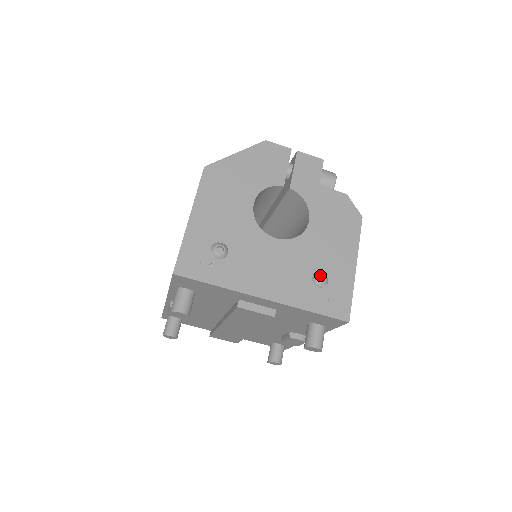
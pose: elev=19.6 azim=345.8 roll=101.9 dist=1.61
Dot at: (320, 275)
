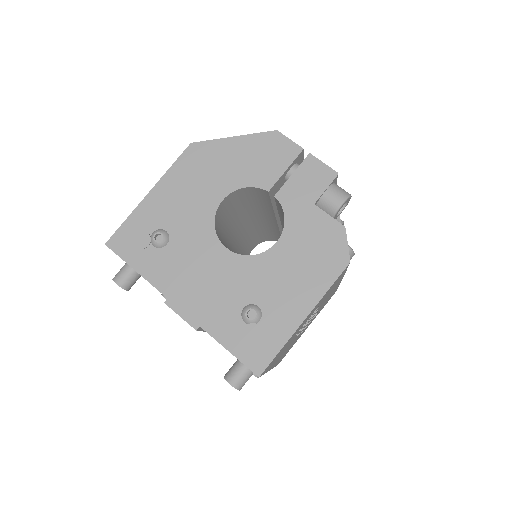
Dot at: (252, 309)
